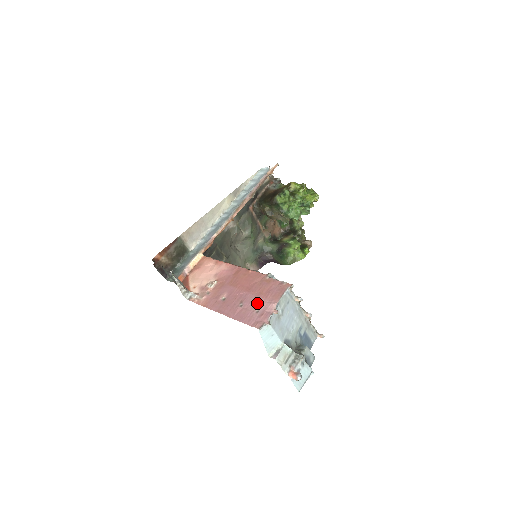
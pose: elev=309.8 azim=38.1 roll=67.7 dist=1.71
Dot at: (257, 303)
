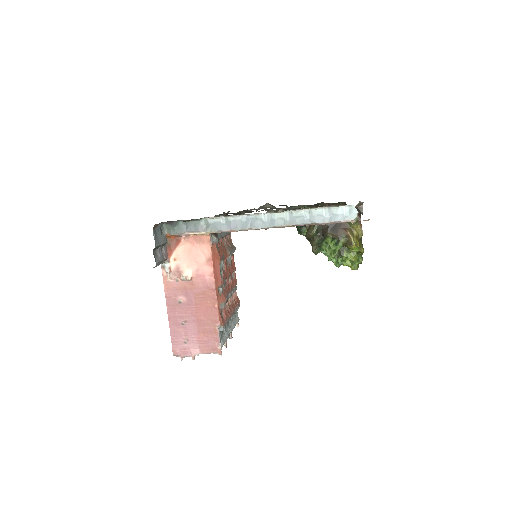
Dot at: (192, 337)
